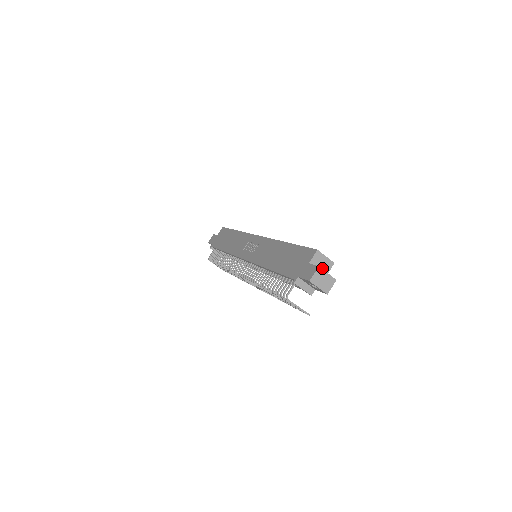
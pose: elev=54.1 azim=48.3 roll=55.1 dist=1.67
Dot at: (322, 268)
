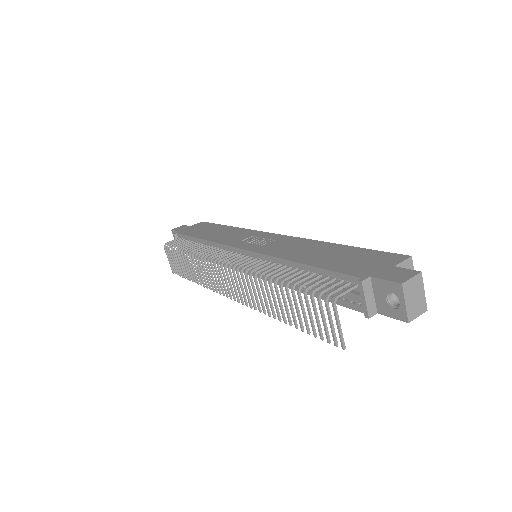
Dot at: occluded
